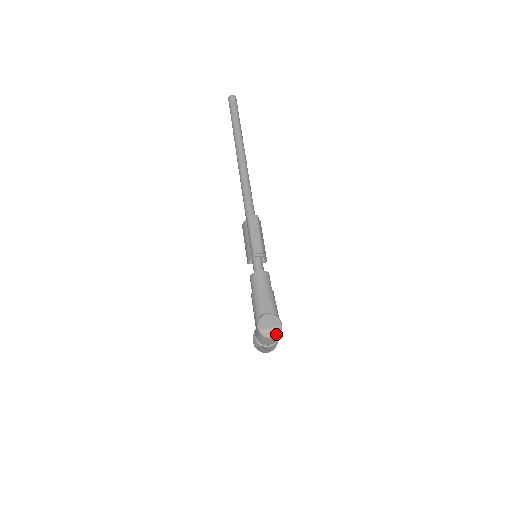
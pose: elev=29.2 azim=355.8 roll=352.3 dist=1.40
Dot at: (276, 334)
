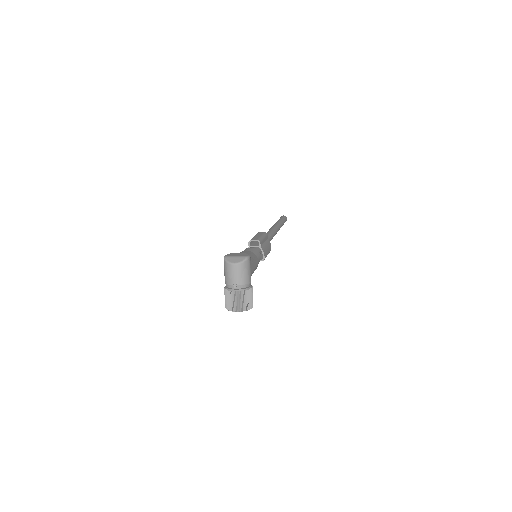
Dot at: (240, 261)
